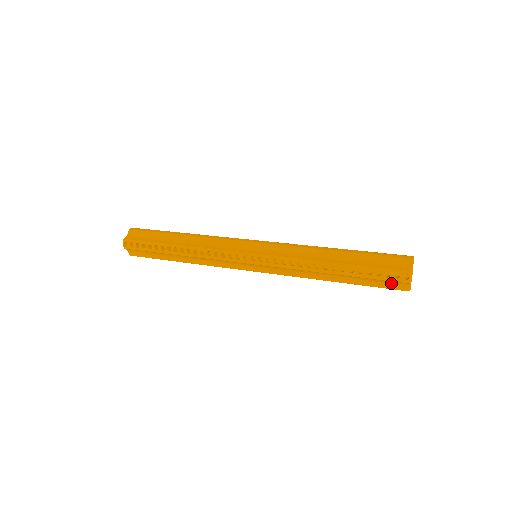
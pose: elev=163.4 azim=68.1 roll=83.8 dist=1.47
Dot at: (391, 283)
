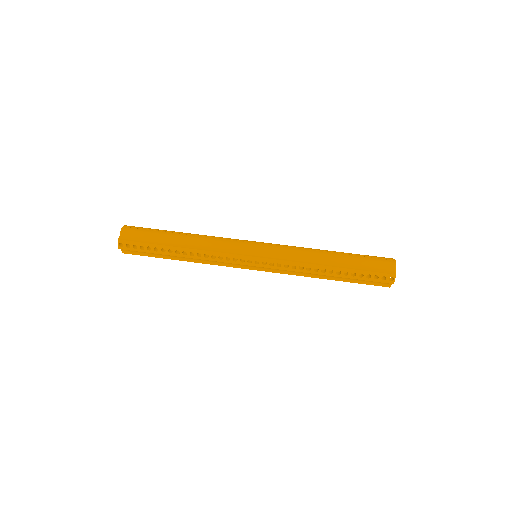
Dot at: (377, 282)
